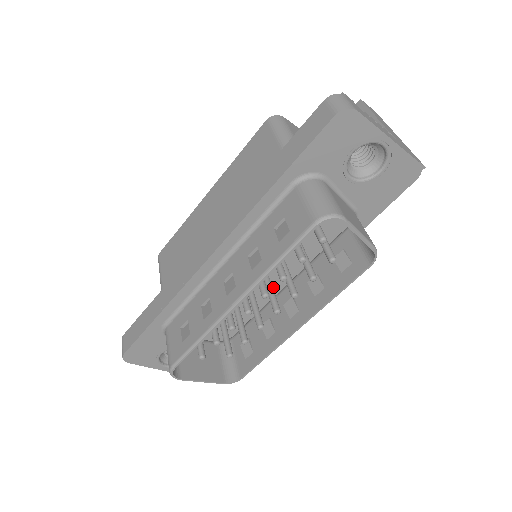
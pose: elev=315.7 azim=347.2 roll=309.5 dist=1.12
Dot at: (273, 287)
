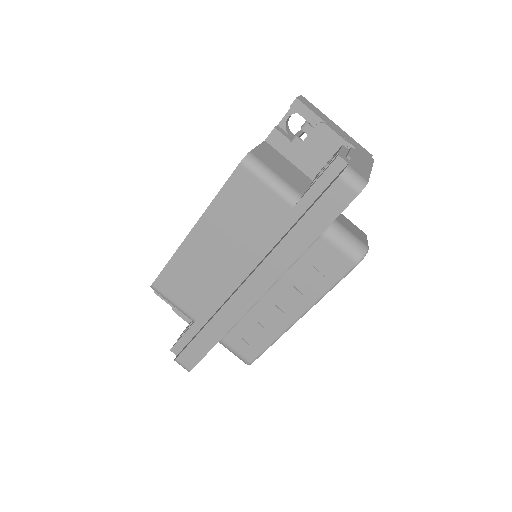
Dot at: occluded
